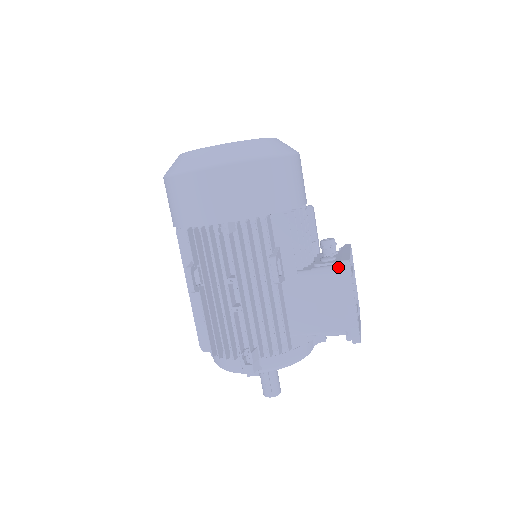
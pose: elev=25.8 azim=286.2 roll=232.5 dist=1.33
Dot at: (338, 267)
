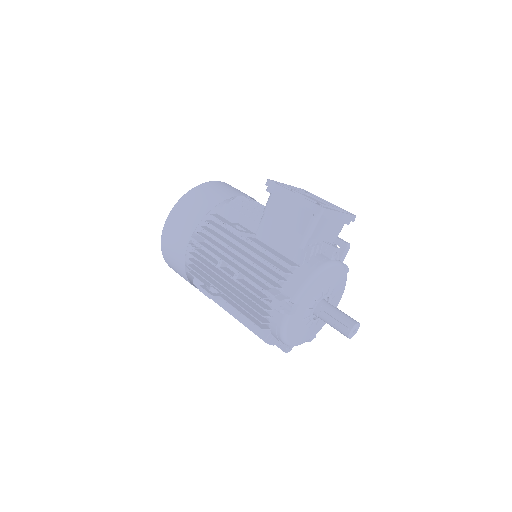
Dot at: (267, 190)
